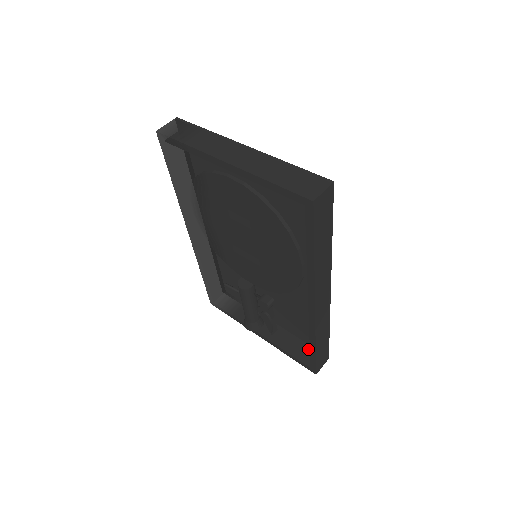
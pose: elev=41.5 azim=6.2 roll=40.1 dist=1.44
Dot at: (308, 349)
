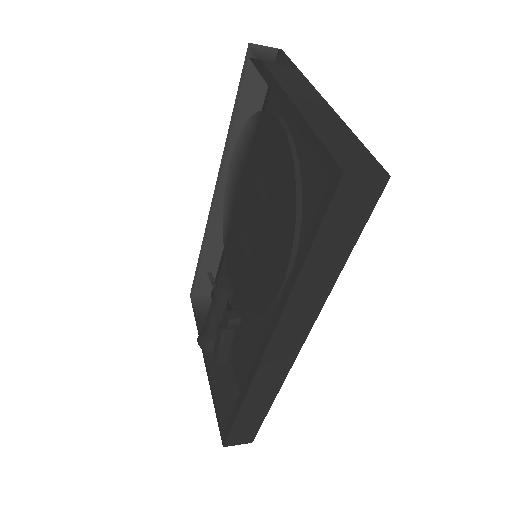
Dot at: occluded
